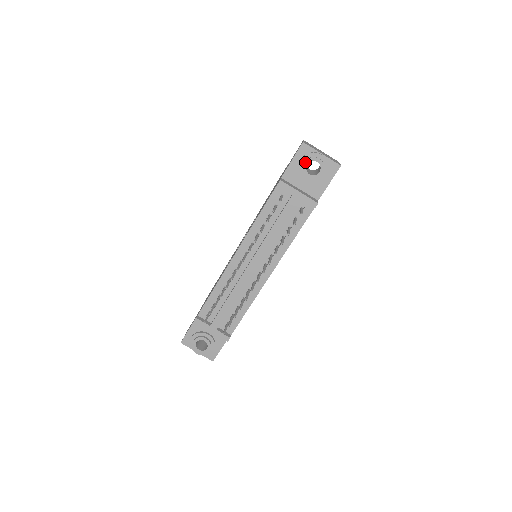
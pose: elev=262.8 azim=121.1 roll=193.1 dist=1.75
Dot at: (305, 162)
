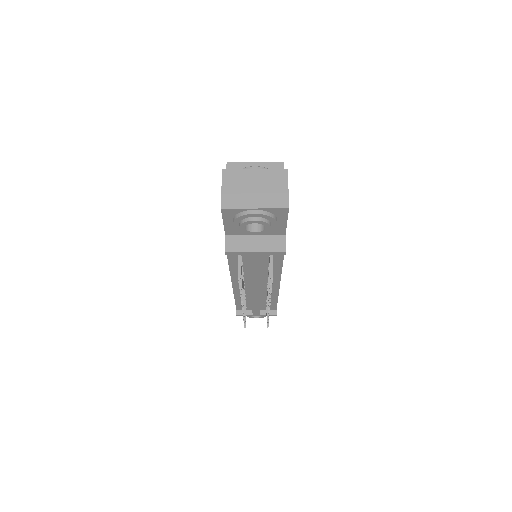
Dot at: (240, 227)
